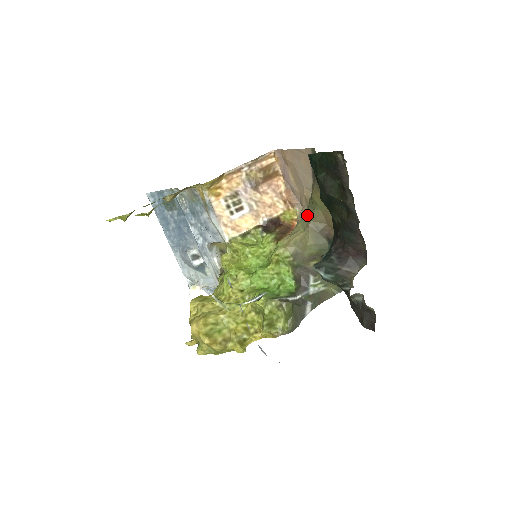
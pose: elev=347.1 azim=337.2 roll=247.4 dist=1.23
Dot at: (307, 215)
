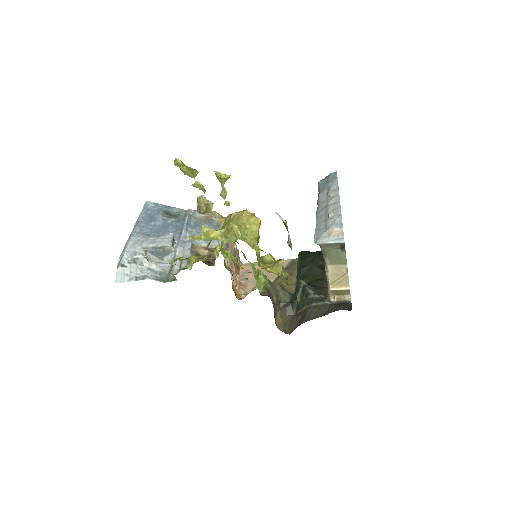
Dot at: occluded
